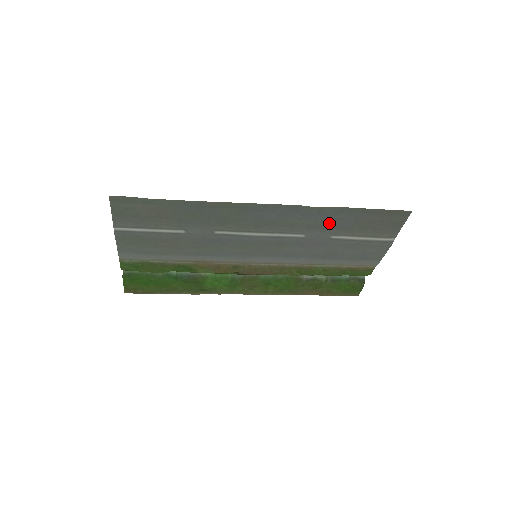
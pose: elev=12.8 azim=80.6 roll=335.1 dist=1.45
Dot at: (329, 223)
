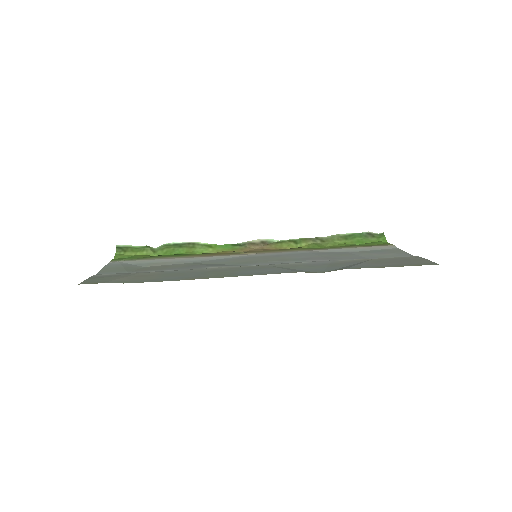
Dot at: (336, 265)
